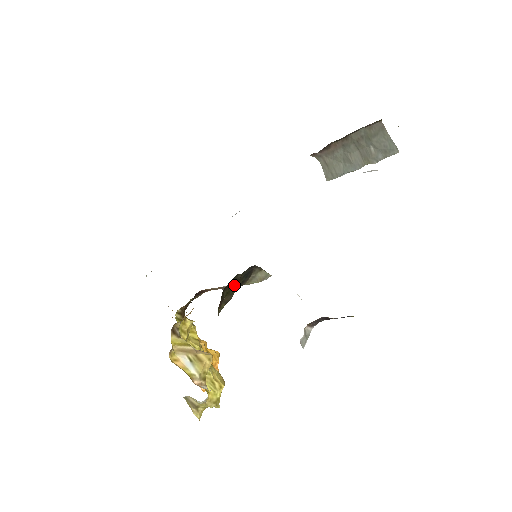
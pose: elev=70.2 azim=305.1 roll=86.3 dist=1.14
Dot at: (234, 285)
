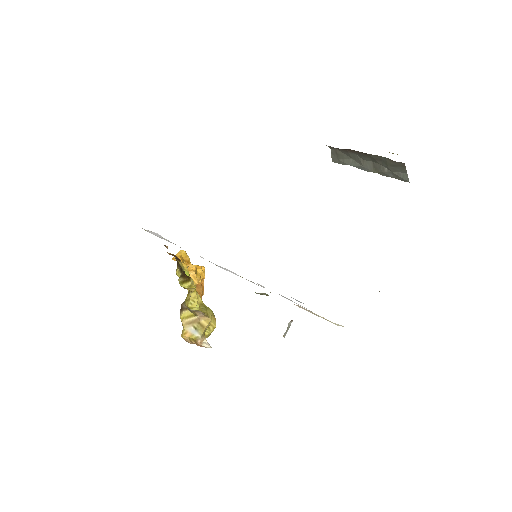
Dot at: occluded
